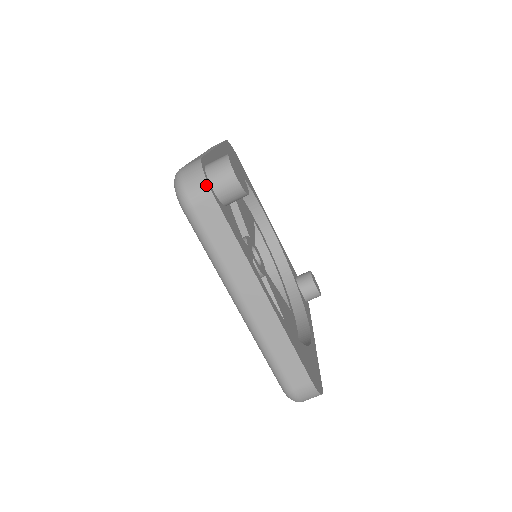
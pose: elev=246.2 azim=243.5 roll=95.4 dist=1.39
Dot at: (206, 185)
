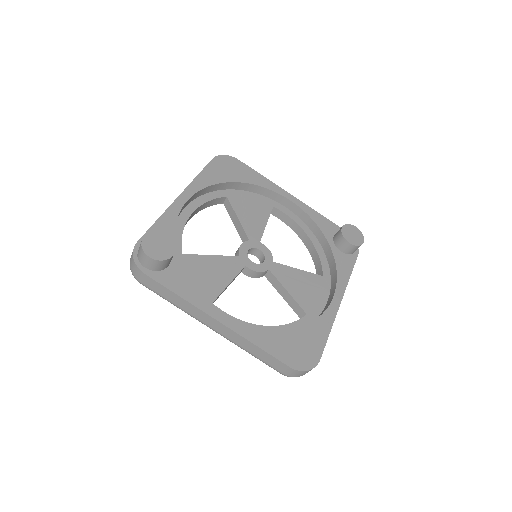
Dot at: (137, 268)
